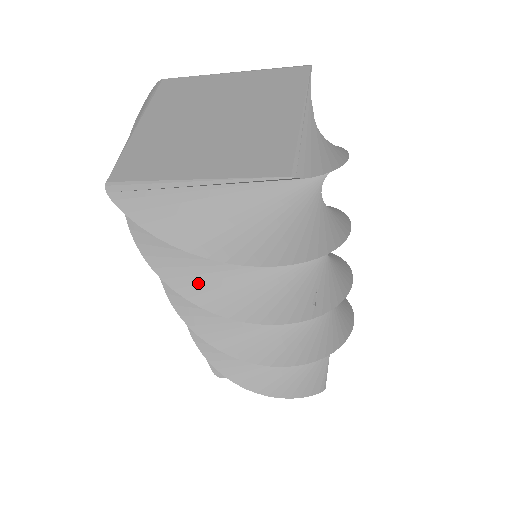
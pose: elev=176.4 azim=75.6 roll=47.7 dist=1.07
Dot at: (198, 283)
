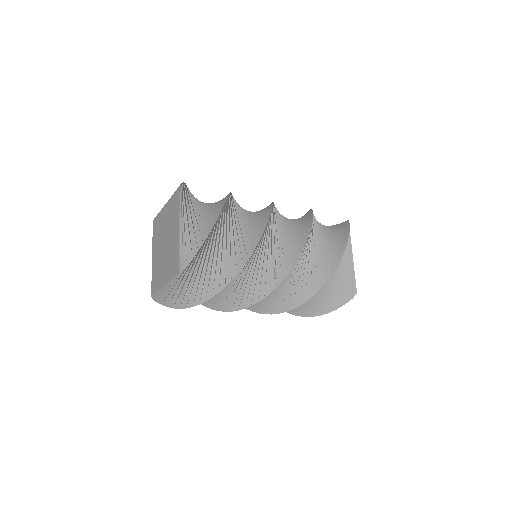
Dot at: (217, 303)
